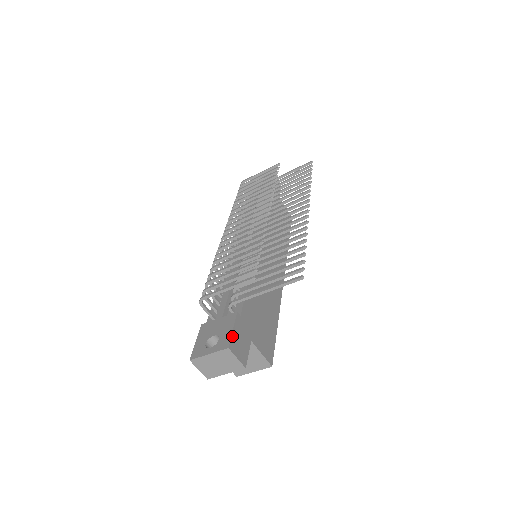
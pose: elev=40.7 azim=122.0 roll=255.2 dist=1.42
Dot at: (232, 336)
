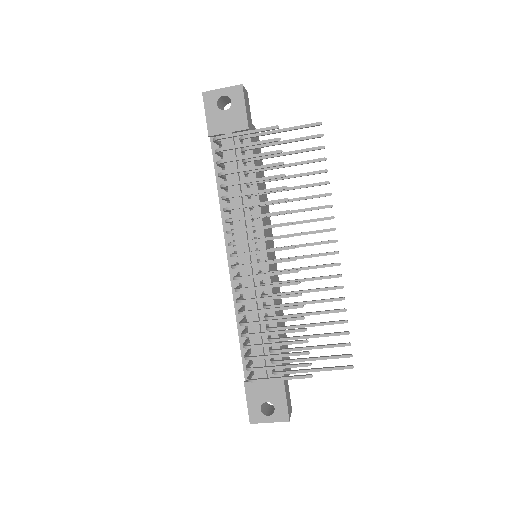
Dot at: (288, 407)
